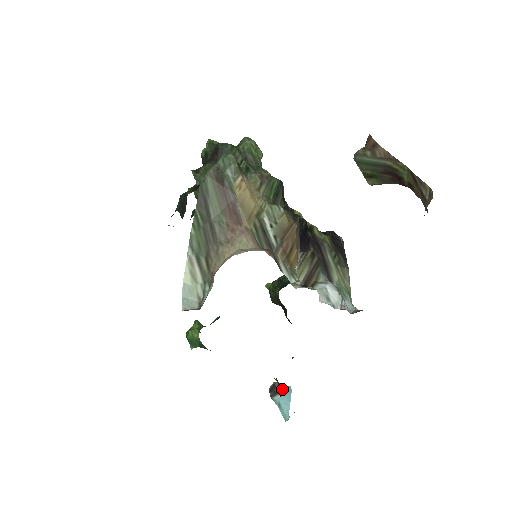
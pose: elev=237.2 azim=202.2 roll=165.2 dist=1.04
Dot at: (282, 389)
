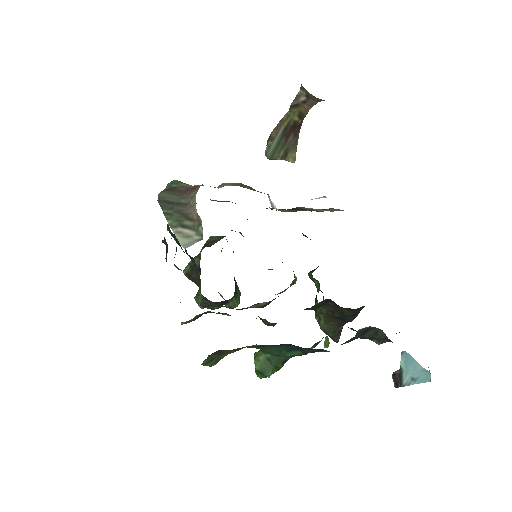
Dot at: (386, 341)
